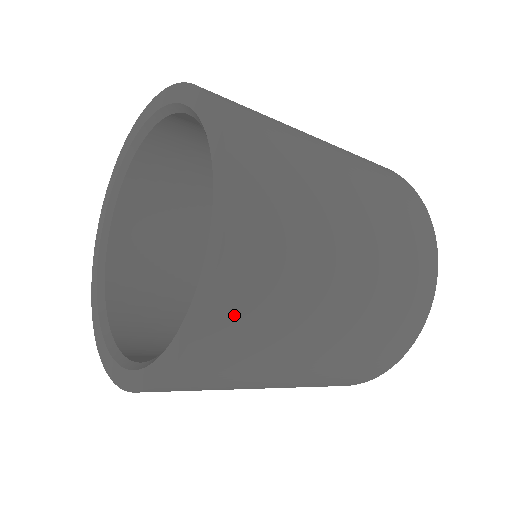
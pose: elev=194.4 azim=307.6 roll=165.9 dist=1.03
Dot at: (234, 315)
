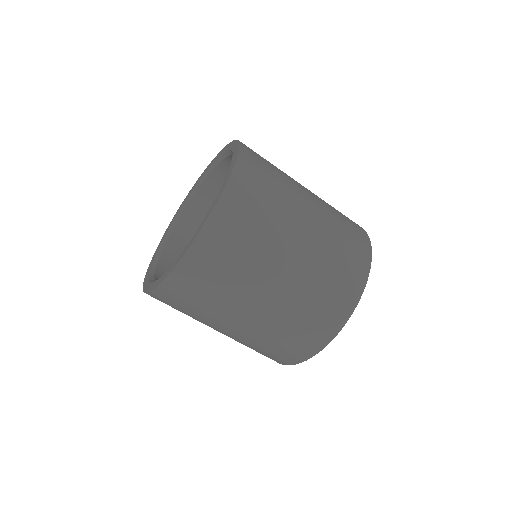
Dot at: (190, 279)
